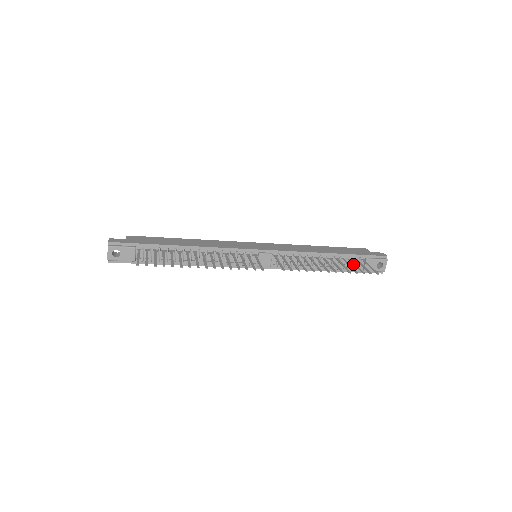
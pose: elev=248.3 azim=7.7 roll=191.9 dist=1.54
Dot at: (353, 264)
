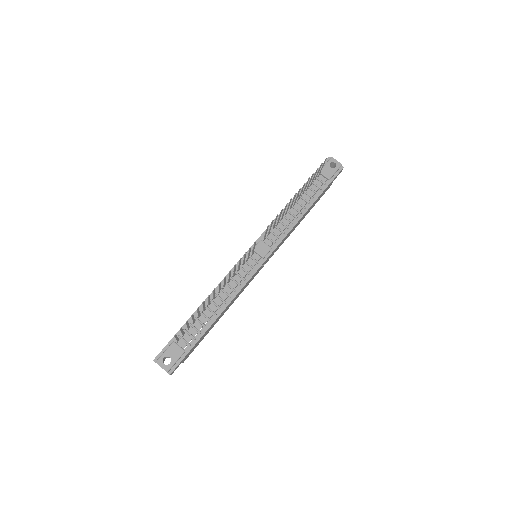
Dot at: (317, 185)
